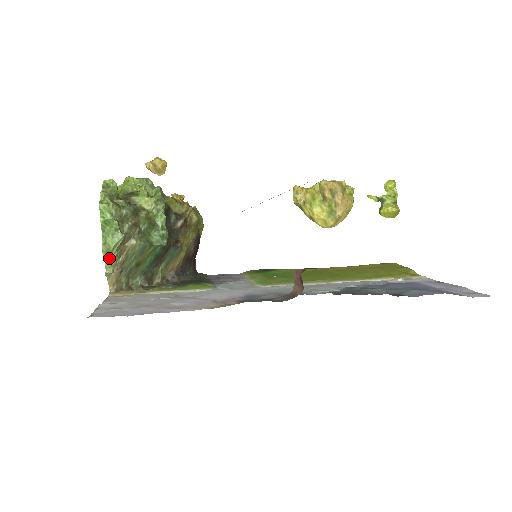
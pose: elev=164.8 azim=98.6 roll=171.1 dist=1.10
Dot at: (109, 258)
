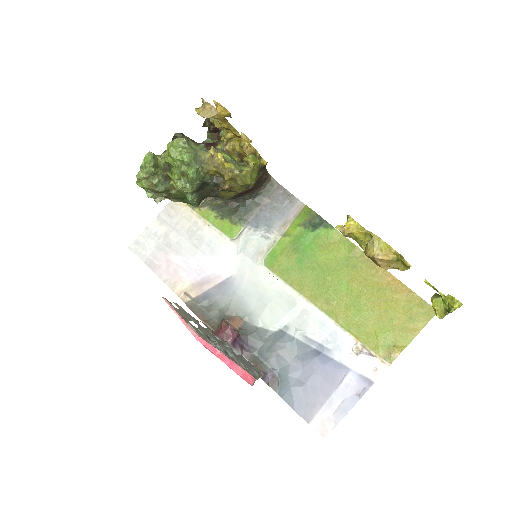
Dot at: occluded
